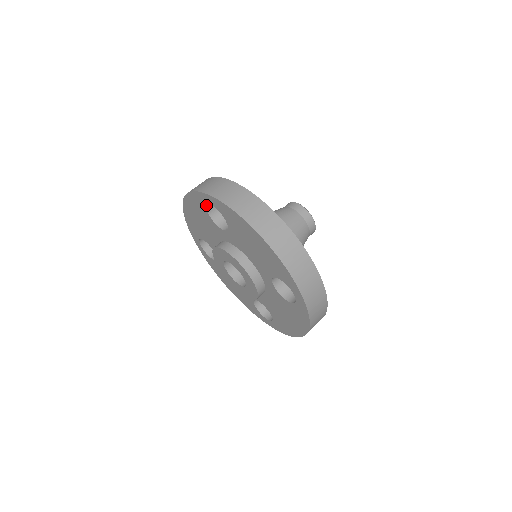
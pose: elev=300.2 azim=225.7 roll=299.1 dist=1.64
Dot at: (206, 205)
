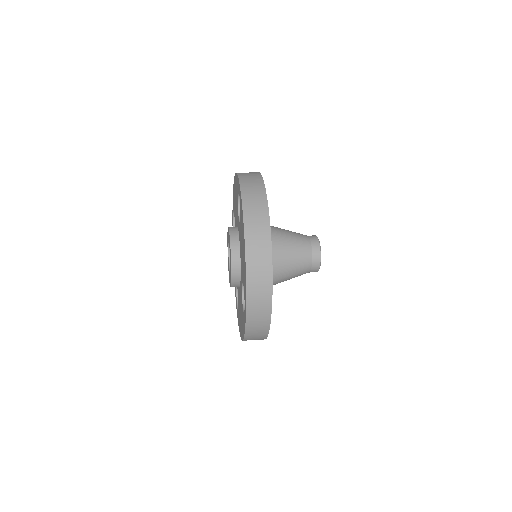
Dot at: (233, 224)
